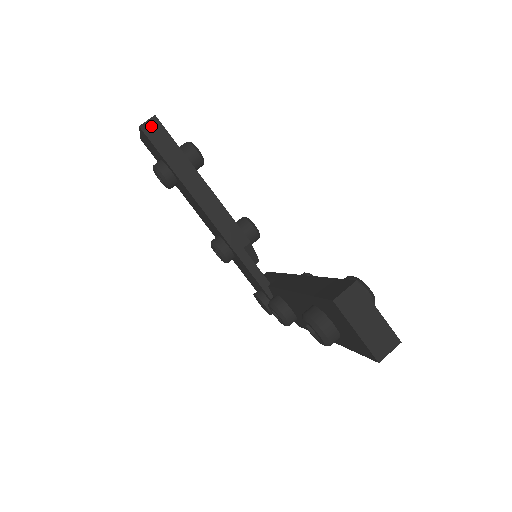
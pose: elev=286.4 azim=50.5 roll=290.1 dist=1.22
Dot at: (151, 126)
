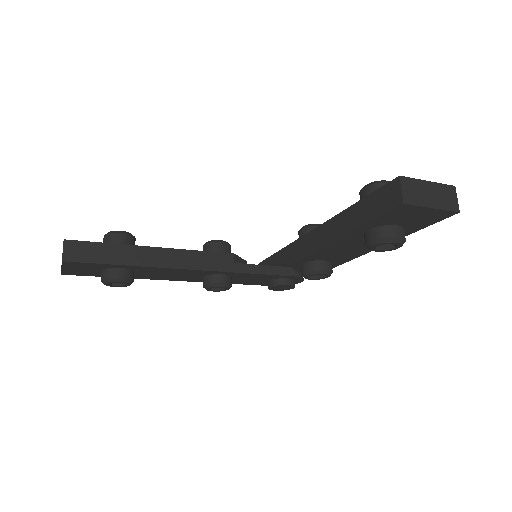
Dot at: (71, 251)
